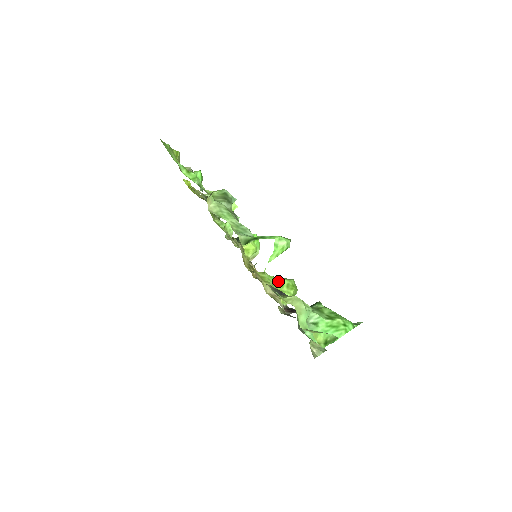
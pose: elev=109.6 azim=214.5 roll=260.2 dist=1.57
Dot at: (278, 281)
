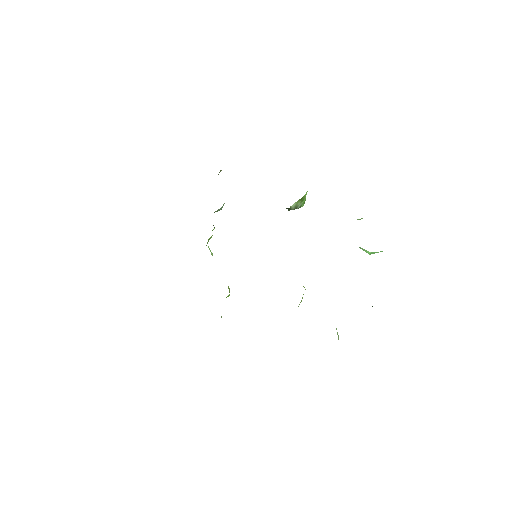
Dot at: occluded
